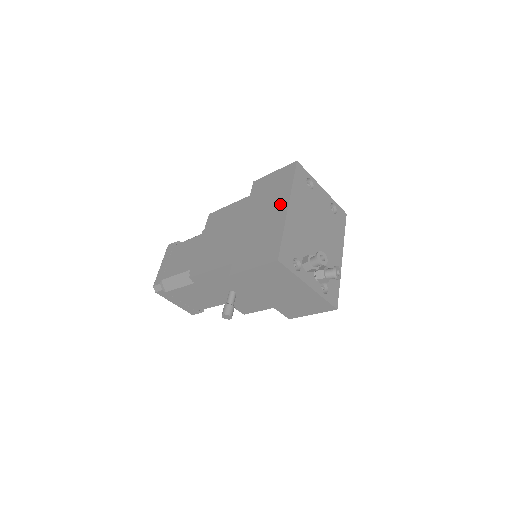
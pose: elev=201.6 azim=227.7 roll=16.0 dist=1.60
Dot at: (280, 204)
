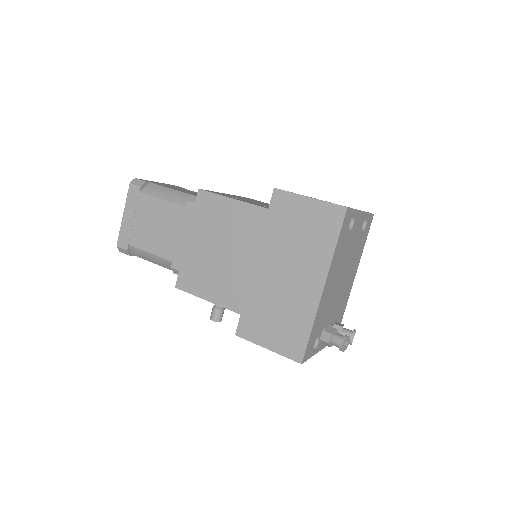
Dot at: (313, 274)
